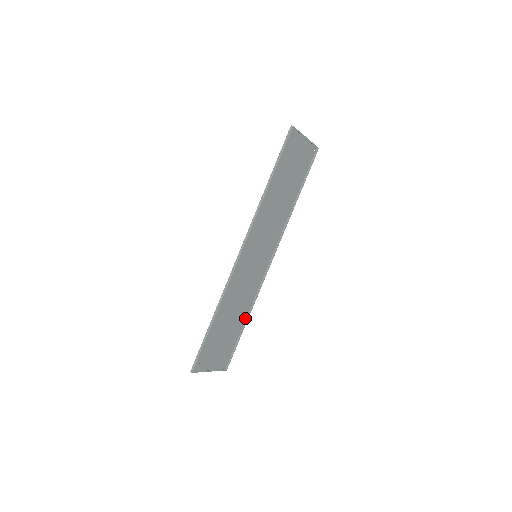
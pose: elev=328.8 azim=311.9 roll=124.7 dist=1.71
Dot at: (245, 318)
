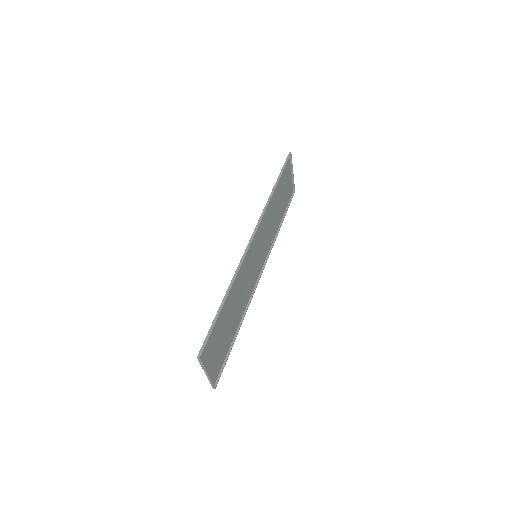
Dot at: (236, 328)
